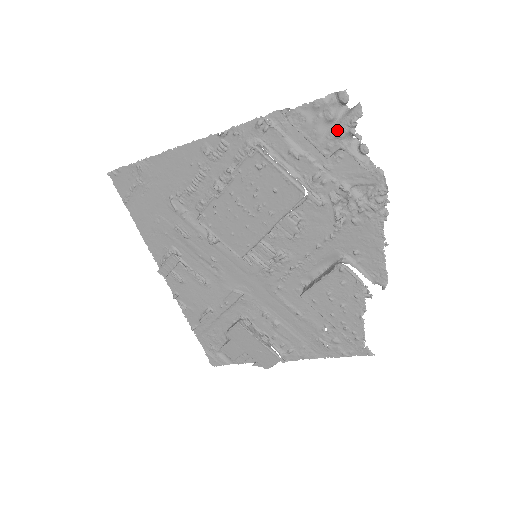
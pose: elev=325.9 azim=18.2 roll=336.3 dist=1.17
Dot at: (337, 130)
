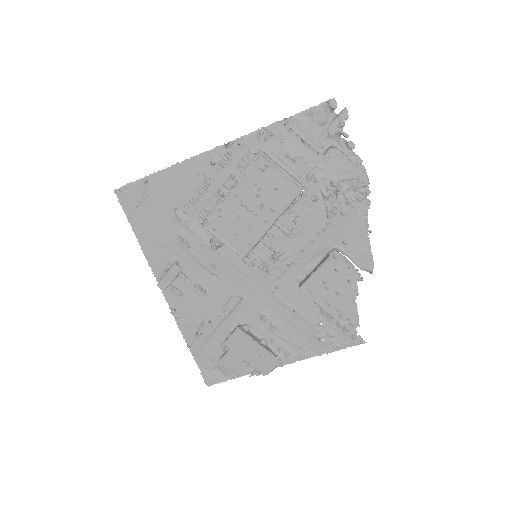
Dot at: (329, 131)
